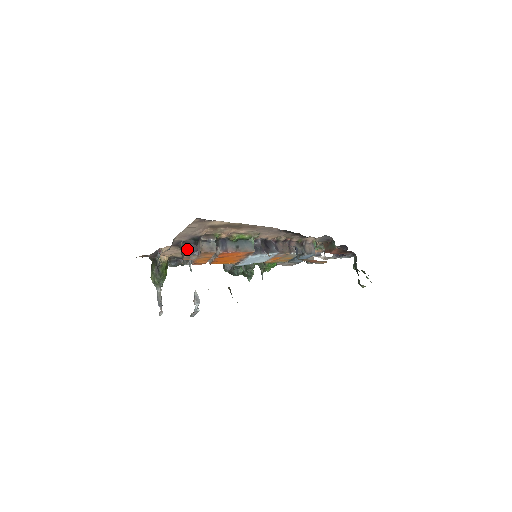
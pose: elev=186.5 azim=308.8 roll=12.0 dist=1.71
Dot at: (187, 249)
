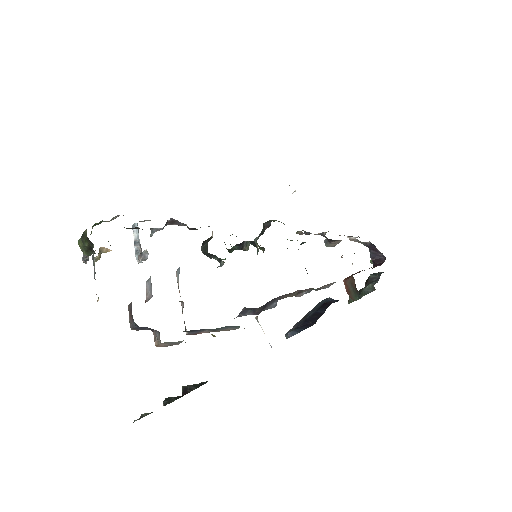
Dot at: (138, 327)
